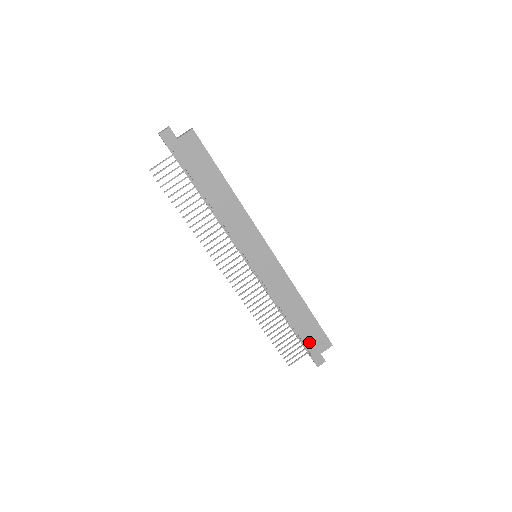
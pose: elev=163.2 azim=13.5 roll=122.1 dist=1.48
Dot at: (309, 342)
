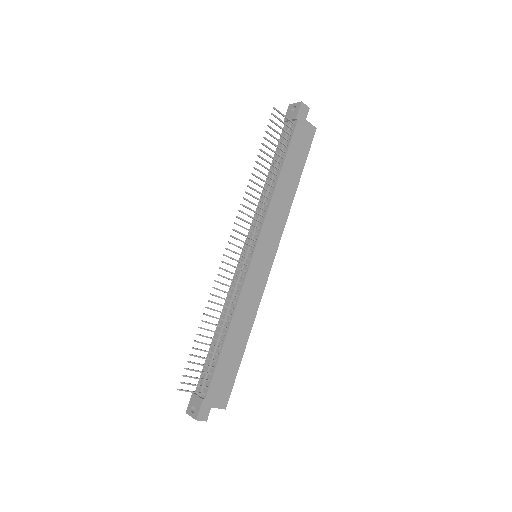
Dot at: (216, 382)
